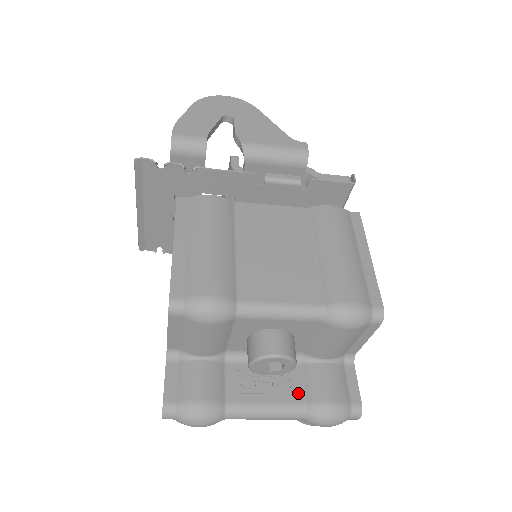
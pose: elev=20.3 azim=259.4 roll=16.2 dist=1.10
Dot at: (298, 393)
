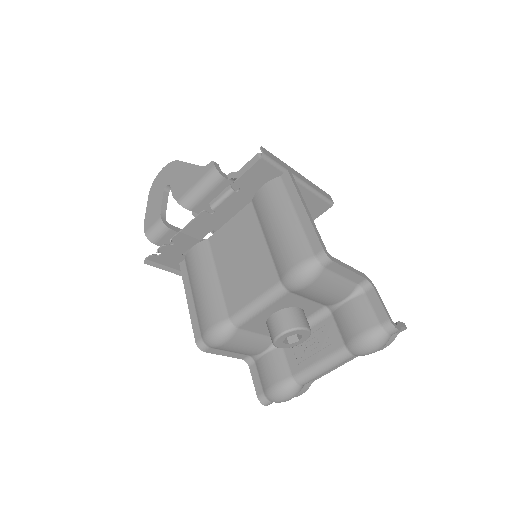
Dot at: (337, 340)
